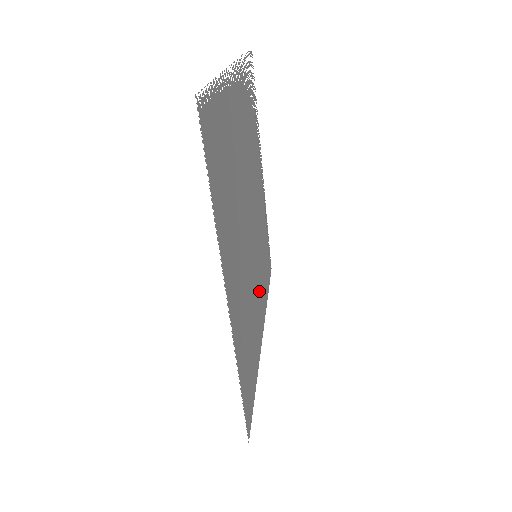
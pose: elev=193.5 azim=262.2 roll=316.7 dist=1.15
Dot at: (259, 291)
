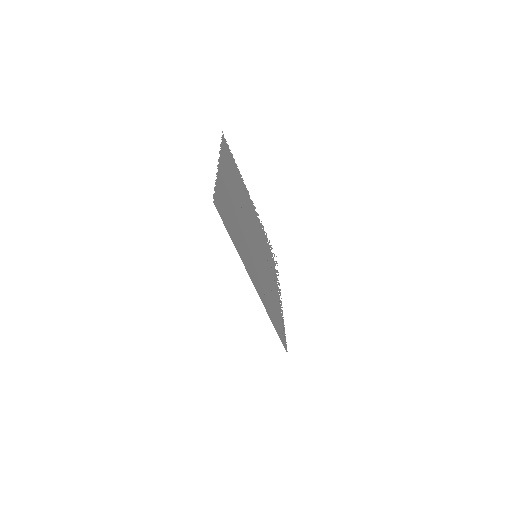
Dot at: (256, 269)
